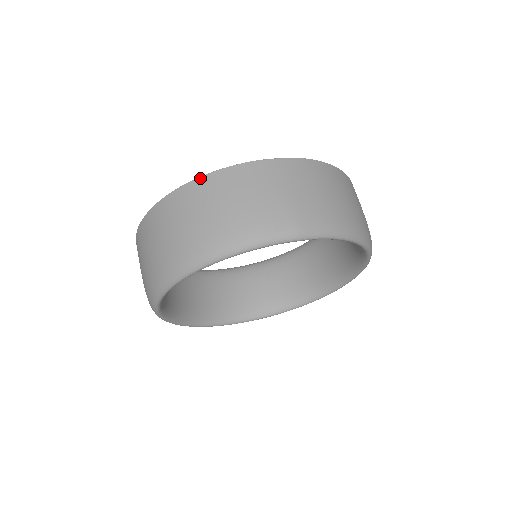
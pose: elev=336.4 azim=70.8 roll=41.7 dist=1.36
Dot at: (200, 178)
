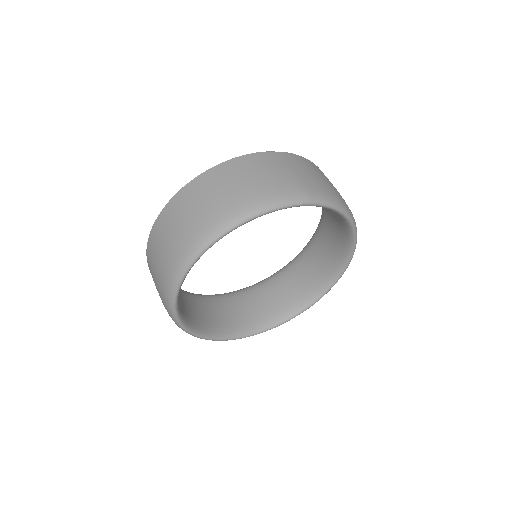
Dot at: (217, 166)
